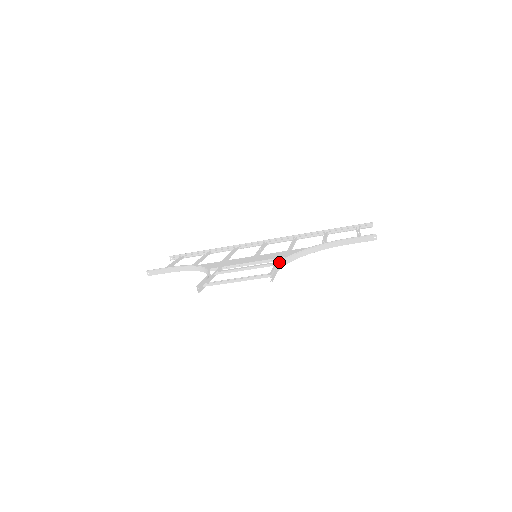
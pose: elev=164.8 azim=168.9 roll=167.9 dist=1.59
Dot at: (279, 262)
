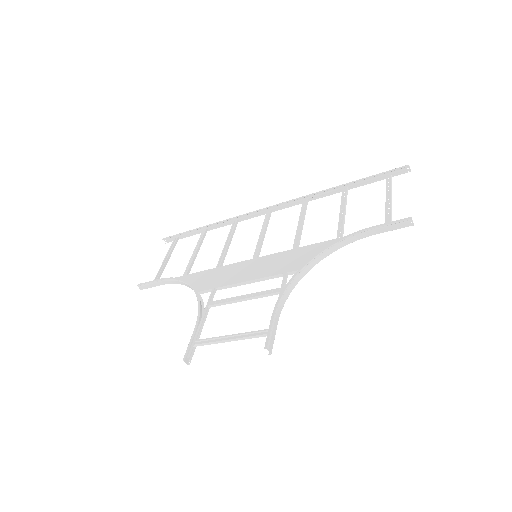
Dot at: (279, 301)
